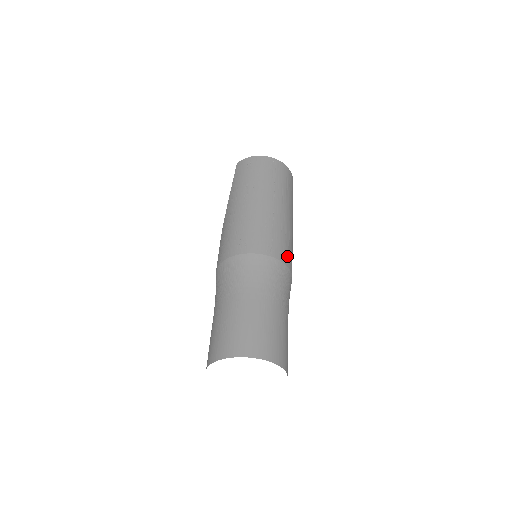
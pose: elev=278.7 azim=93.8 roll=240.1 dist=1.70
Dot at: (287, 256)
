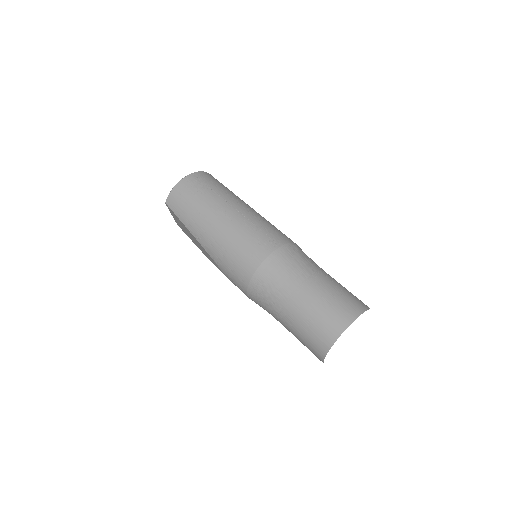
Dot at: (284, 236)
